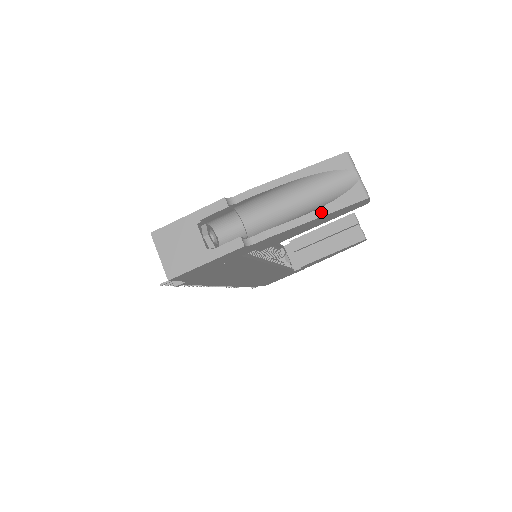
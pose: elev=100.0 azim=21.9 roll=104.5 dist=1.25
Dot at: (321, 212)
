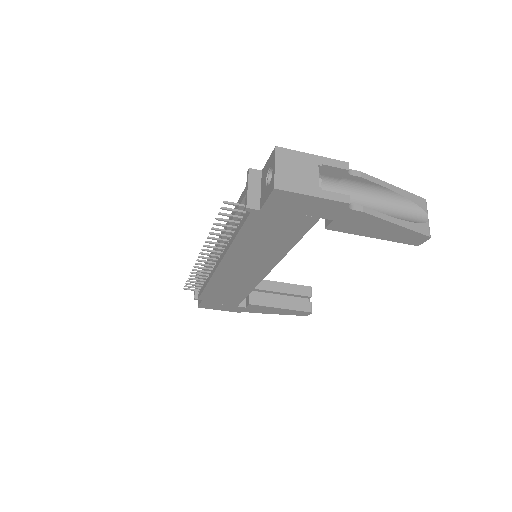
Dot at: (401, 223)
